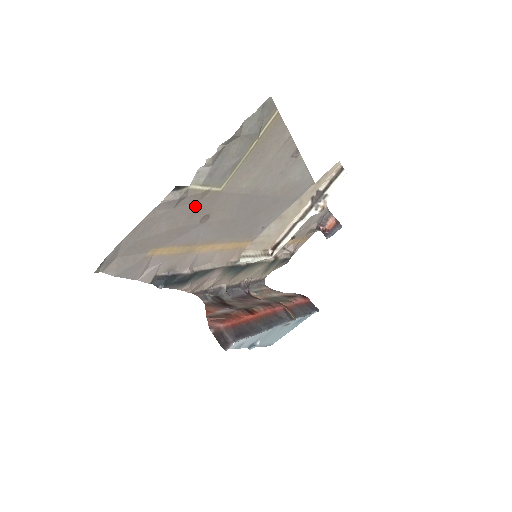
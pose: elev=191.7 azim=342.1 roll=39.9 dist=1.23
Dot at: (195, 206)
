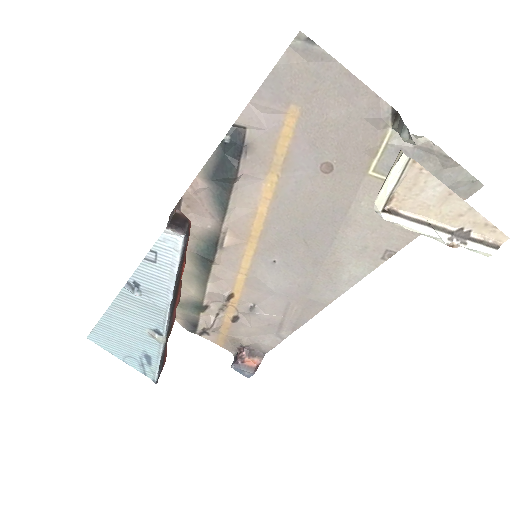
Dot at: (355, 147)
